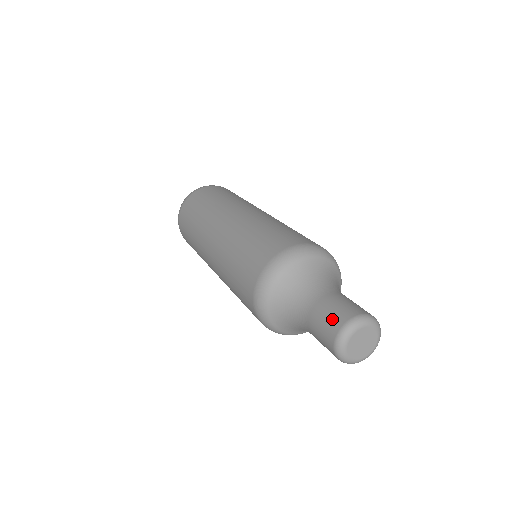
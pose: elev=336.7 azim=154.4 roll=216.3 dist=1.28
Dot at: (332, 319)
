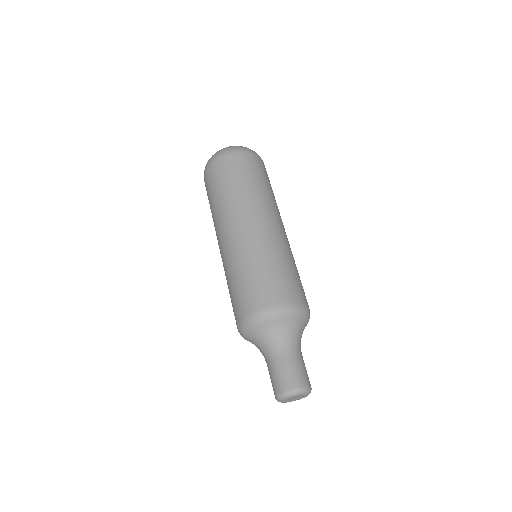
Dot at: (293, 377)
